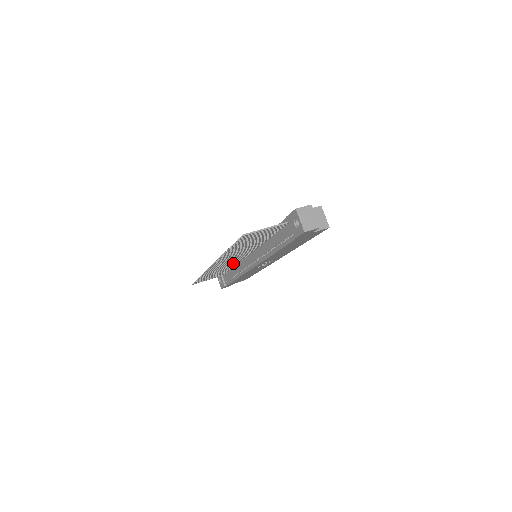
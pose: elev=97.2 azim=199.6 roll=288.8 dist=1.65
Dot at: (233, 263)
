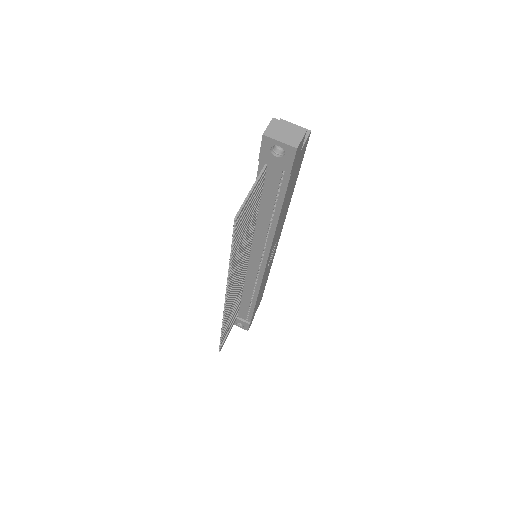
Dot at: (240, 287)
